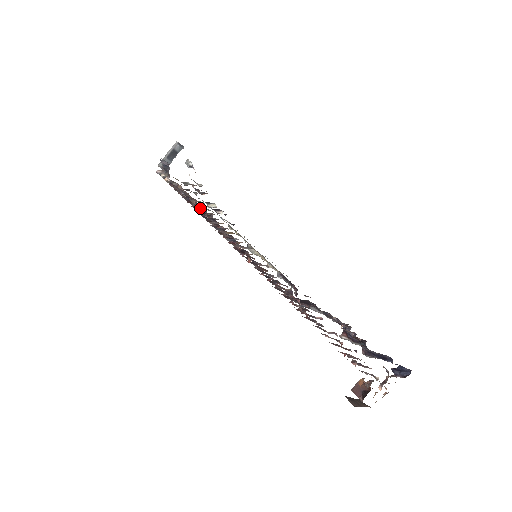
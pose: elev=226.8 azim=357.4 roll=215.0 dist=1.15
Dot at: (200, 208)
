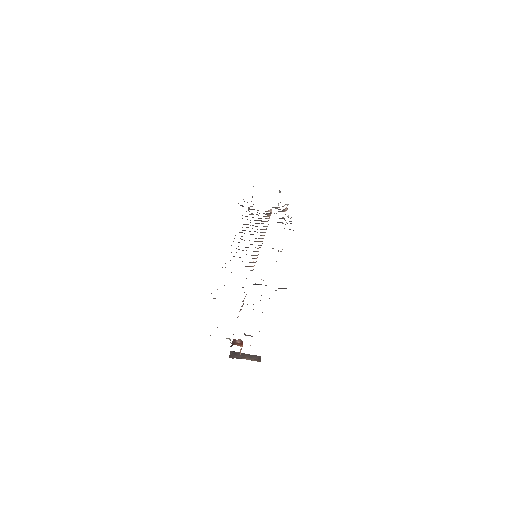
Dot at: (252, 228)
